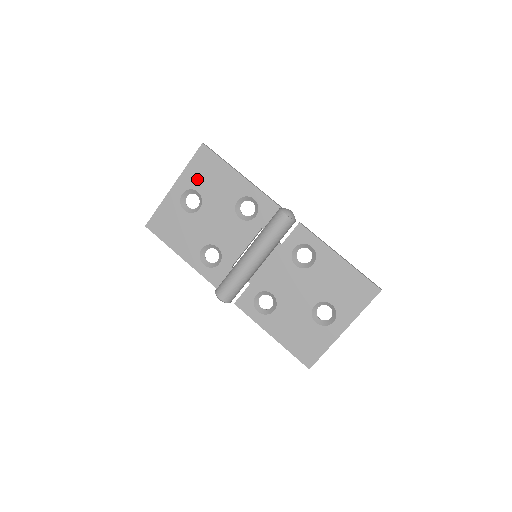
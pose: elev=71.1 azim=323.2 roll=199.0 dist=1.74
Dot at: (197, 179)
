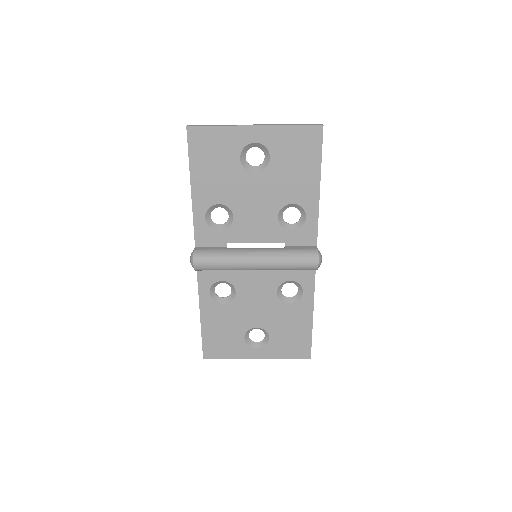
Dot at: (282, 147)
